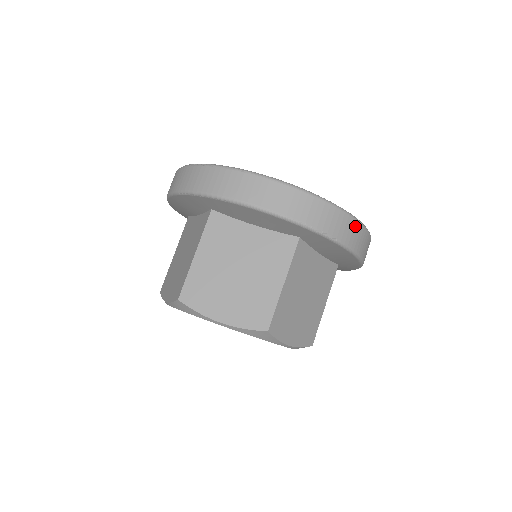
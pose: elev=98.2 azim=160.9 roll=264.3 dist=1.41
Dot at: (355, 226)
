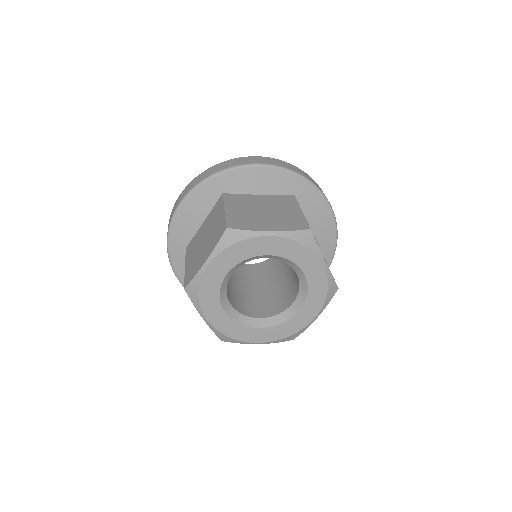
Dot at: (247, 158)
